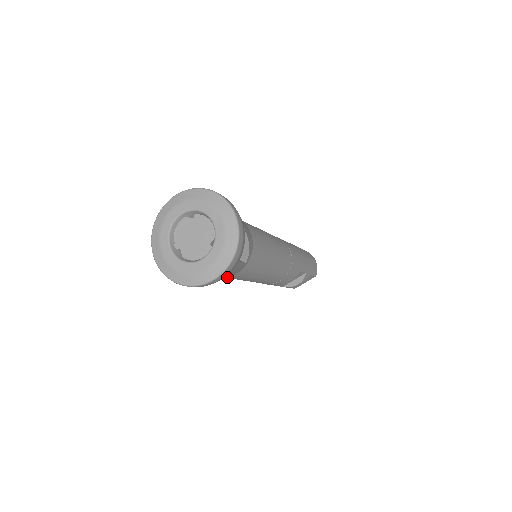
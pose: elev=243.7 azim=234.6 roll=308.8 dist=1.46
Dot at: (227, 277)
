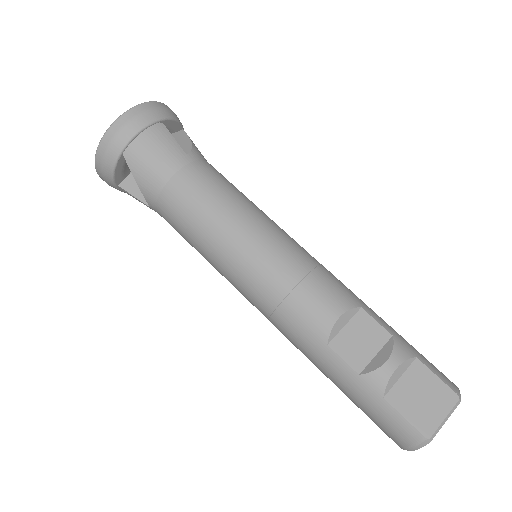
Dot at: (173, 189)
